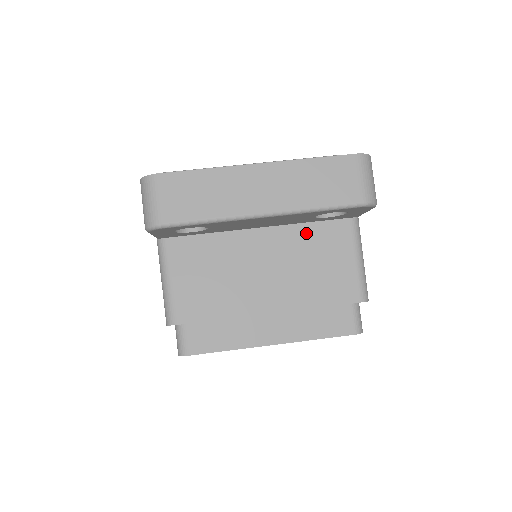
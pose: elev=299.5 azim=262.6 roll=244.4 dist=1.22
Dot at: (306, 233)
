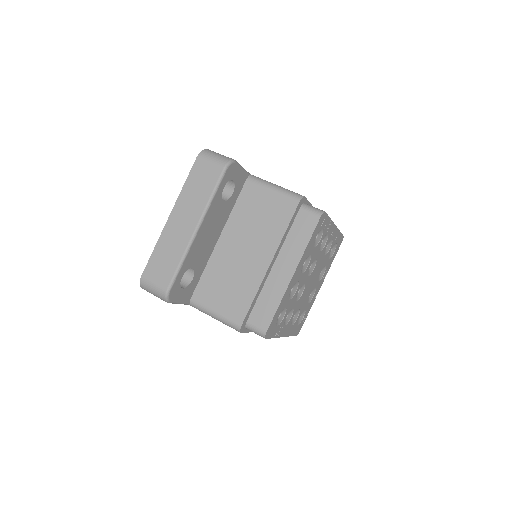
Dot at: (238, 213)
